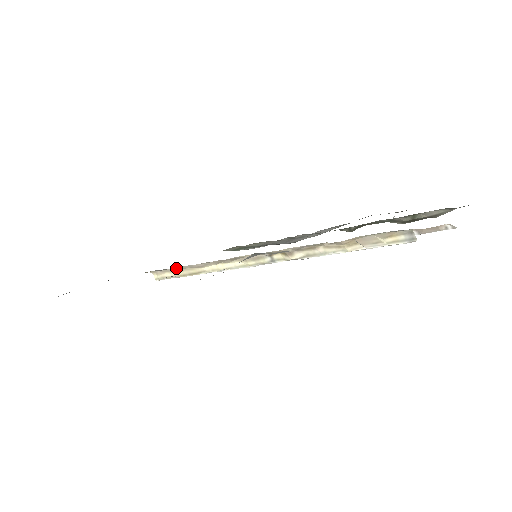
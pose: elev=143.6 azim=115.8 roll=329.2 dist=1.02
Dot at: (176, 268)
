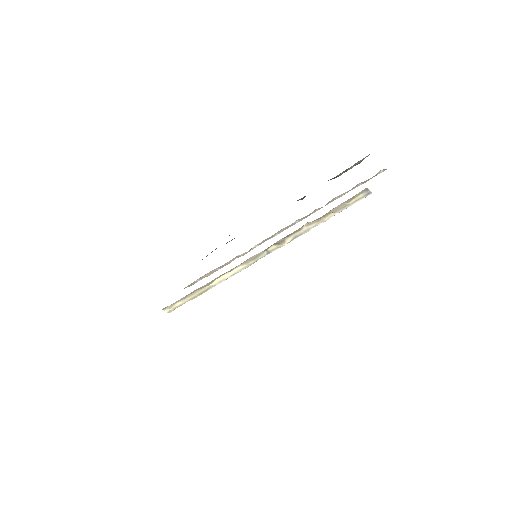
Dot at: (186, 296)
